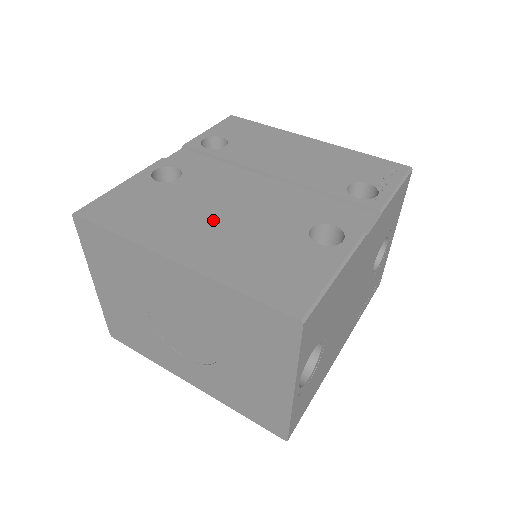
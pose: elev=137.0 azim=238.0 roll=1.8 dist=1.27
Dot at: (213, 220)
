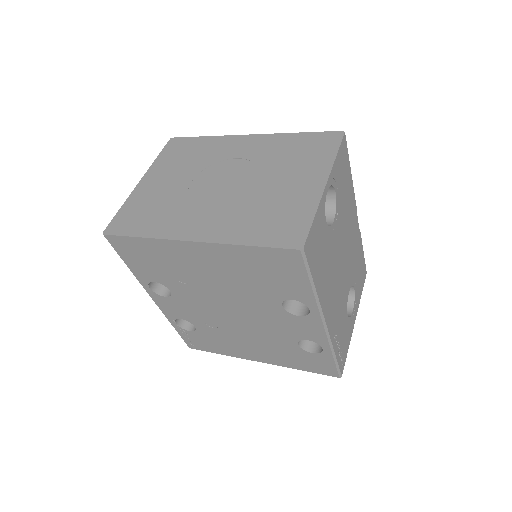
Dot at: occluded
